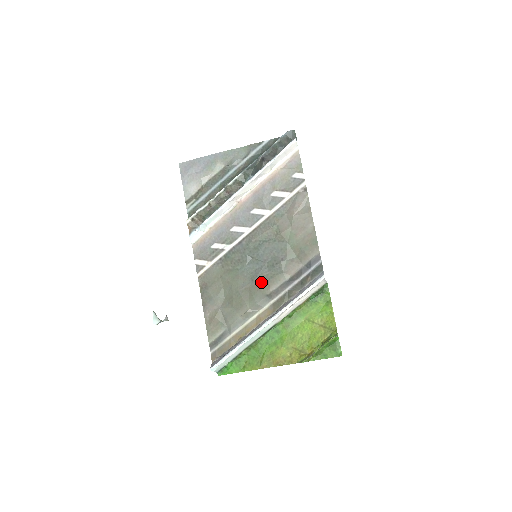
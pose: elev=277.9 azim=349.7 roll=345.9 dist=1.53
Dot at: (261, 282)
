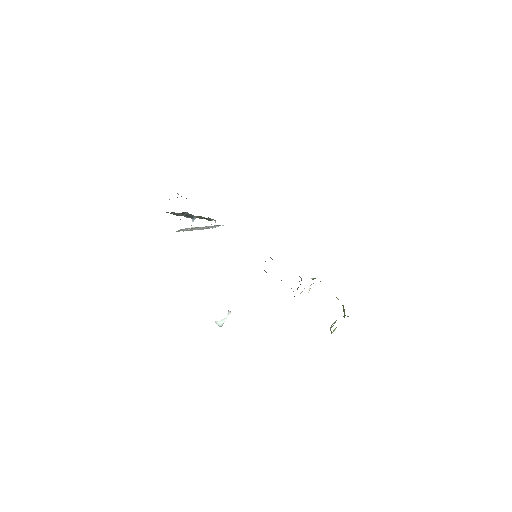
Dot at: occluded
